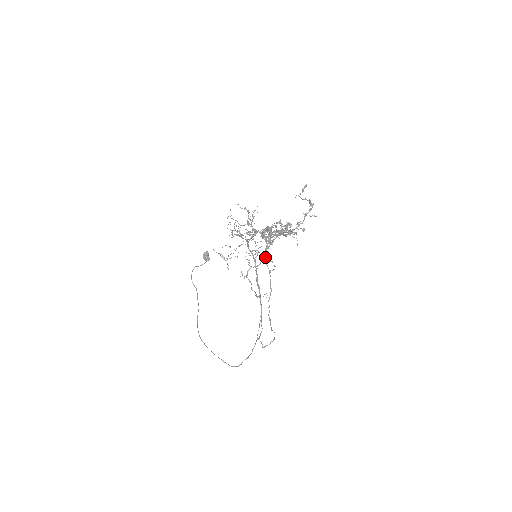
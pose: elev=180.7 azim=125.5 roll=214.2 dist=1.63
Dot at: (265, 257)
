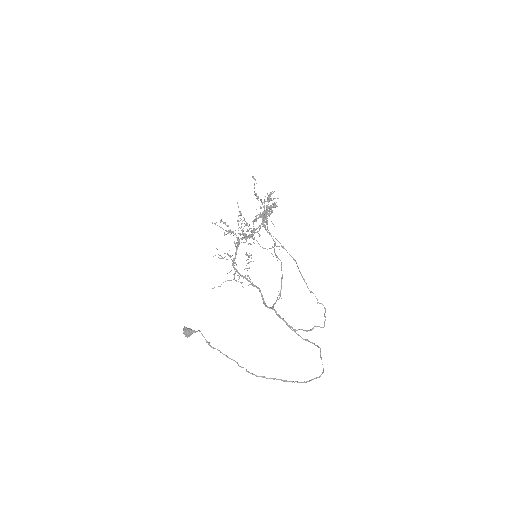
Dot at: (273, 236)
